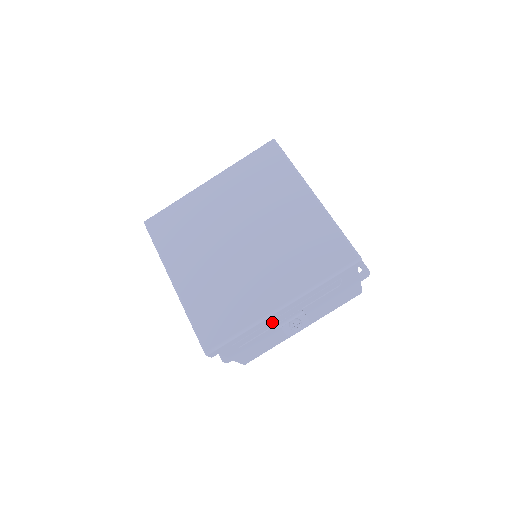
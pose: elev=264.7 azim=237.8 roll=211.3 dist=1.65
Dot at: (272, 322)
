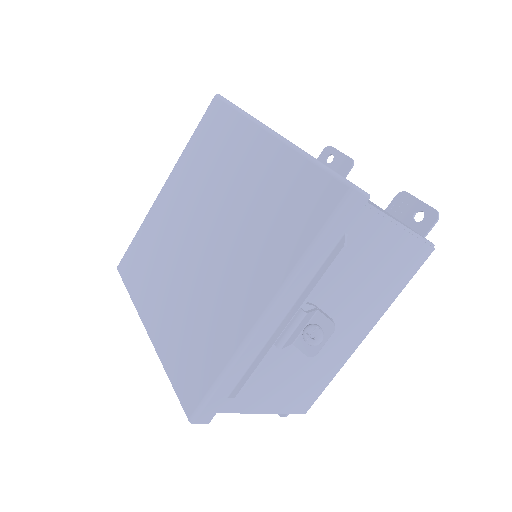
Dot at: (267, 344)
